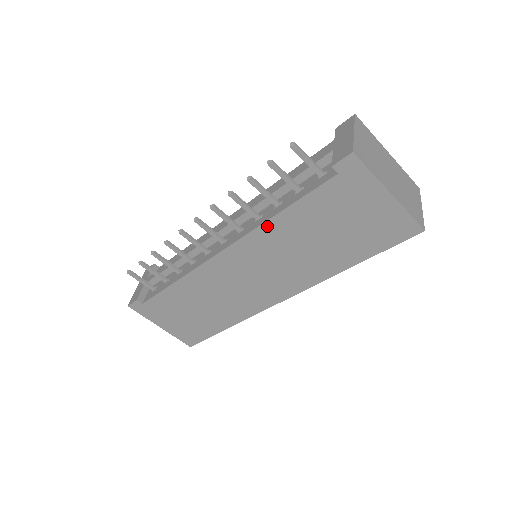
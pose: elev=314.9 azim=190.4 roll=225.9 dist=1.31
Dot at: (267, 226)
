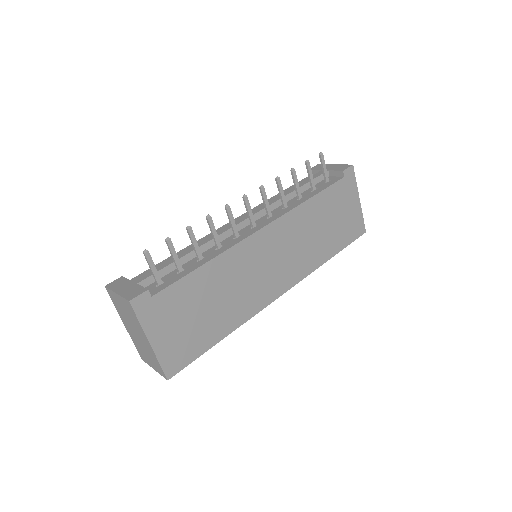
Dot at: (300, 208)
